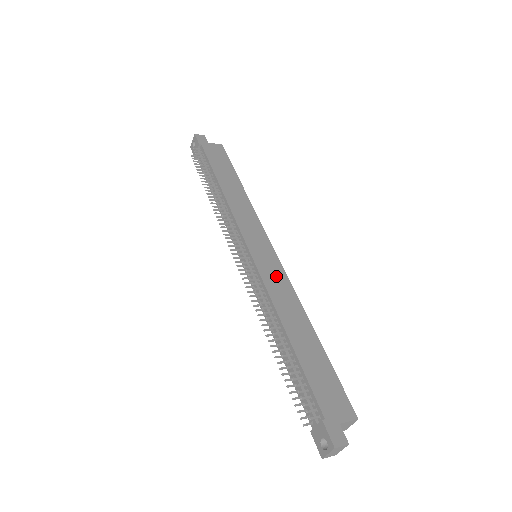
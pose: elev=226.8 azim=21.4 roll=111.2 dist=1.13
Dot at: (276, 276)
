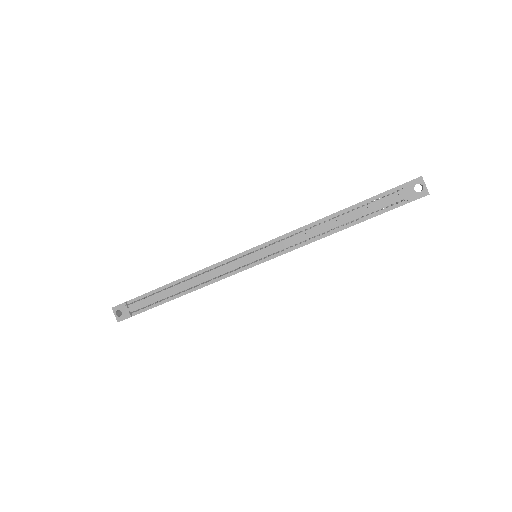
Dot at: occluded
